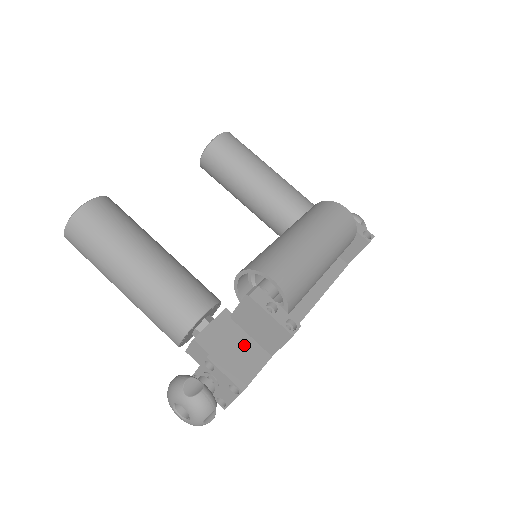
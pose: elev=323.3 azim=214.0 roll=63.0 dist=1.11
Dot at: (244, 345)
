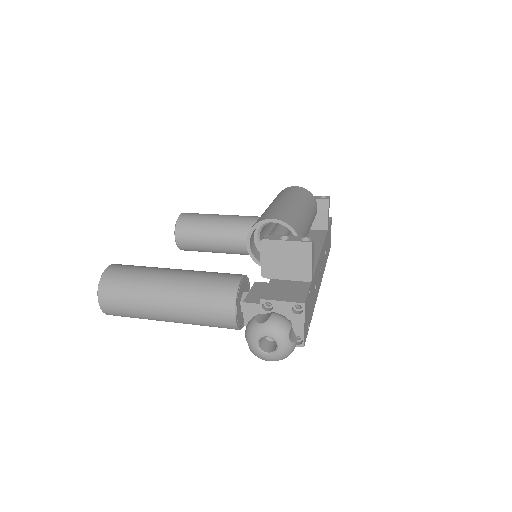
Dot at: (284, 285)
